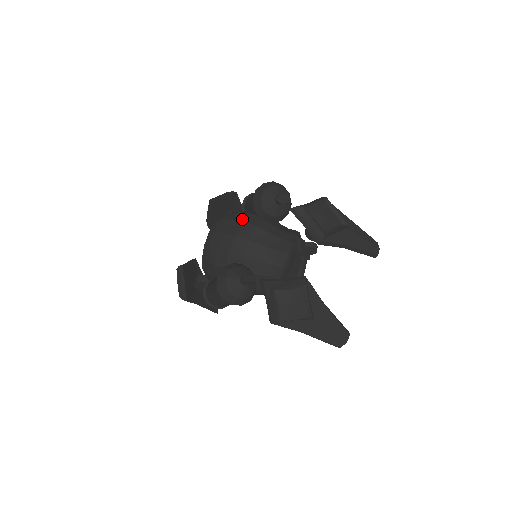
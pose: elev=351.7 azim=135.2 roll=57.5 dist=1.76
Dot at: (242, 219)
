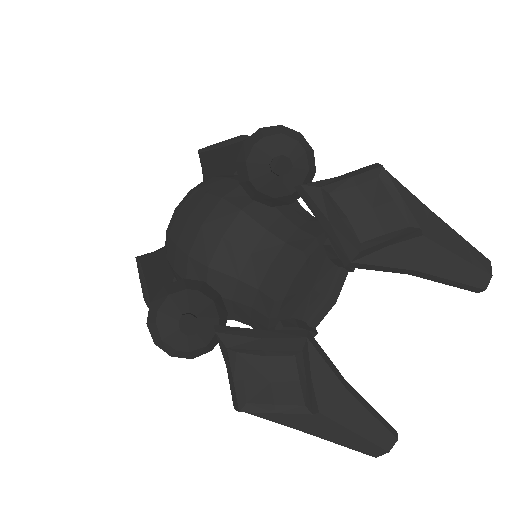
Dot at: (222, 193)
